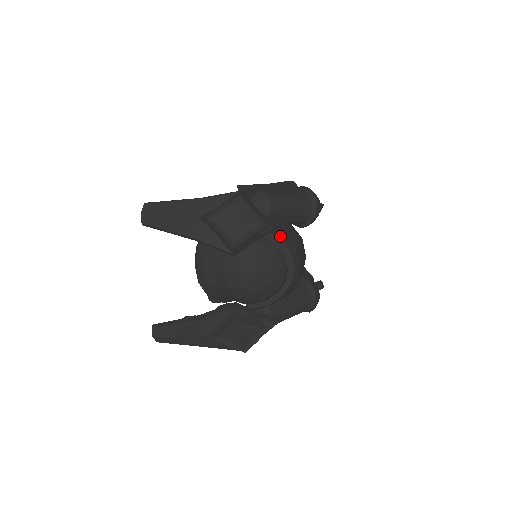
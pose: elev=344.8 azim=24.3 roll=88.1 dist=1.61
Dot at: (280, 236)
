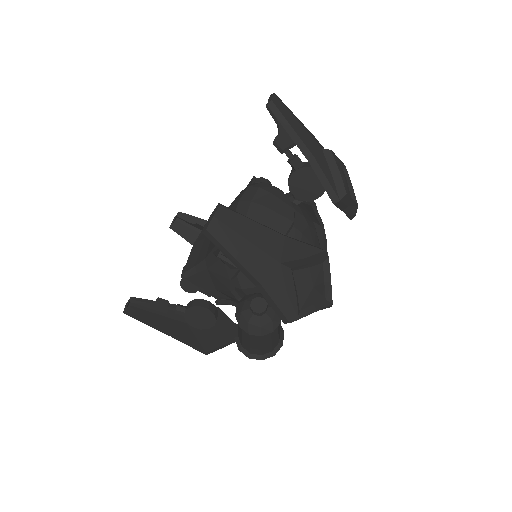
Dot at: occluded
